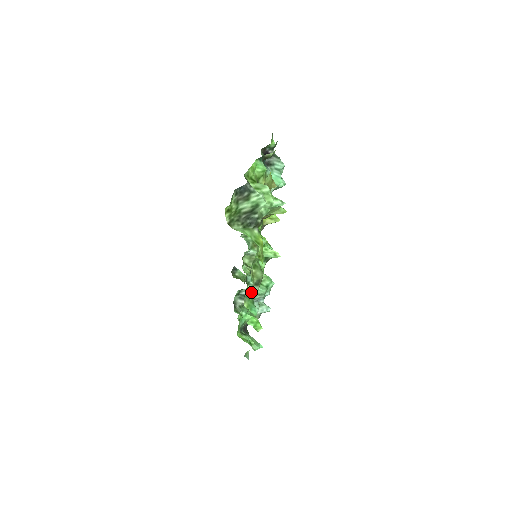
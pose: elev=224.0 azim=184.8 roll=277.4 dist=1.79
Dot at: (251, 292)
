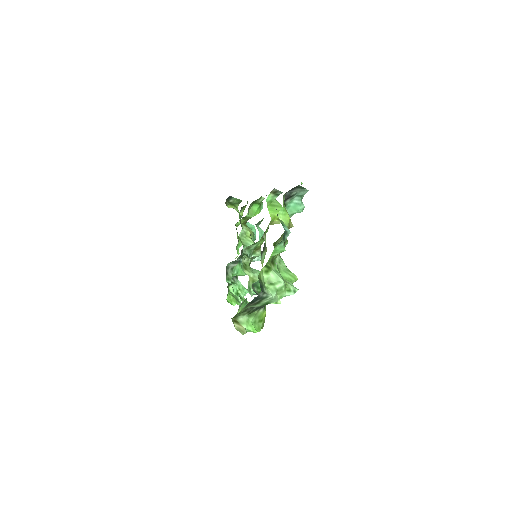
Dot at: (246, 298)
